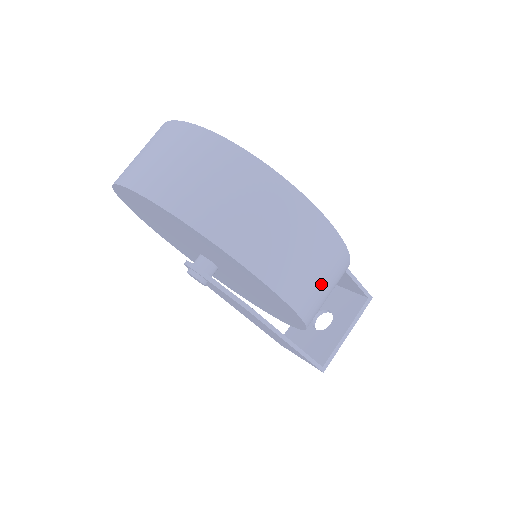
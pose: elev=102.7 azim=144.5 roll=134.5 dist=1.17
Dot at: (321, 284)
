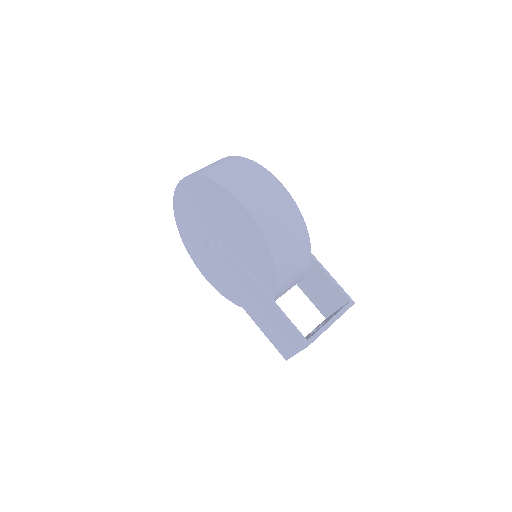
Dot at: (276, 216)
